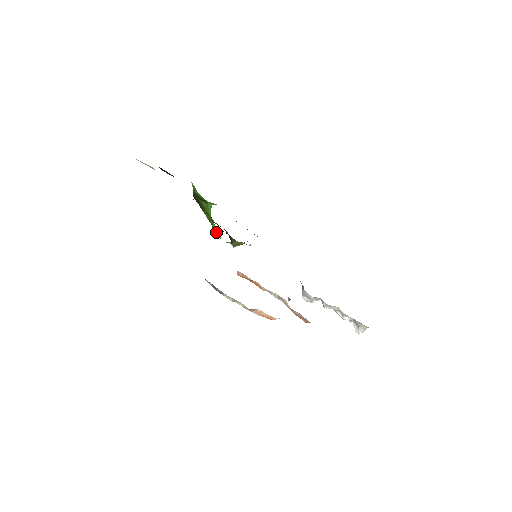
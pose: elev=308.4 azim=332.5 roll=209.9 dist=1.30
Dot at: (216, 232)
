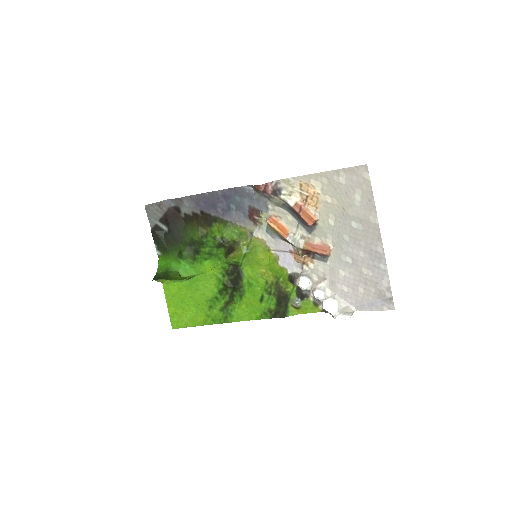
Dot at: (196, 274)
